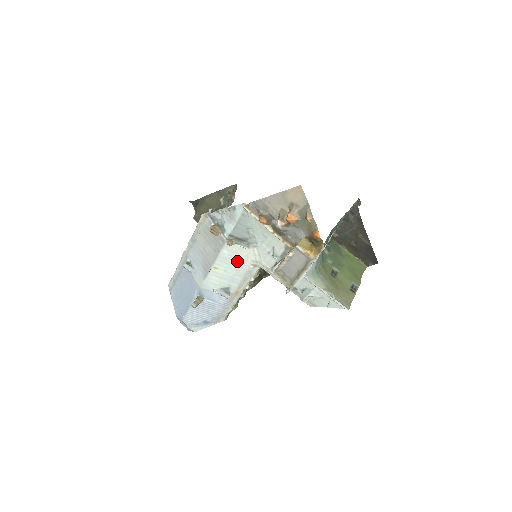
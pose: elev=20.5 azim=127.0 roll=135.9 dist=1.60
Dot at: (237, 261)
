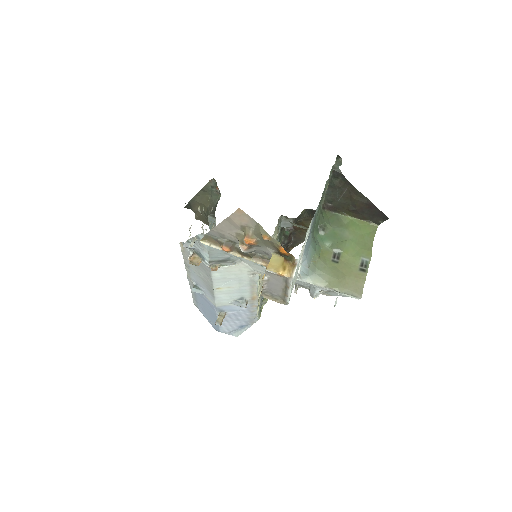
Dot at: (234, 277)
